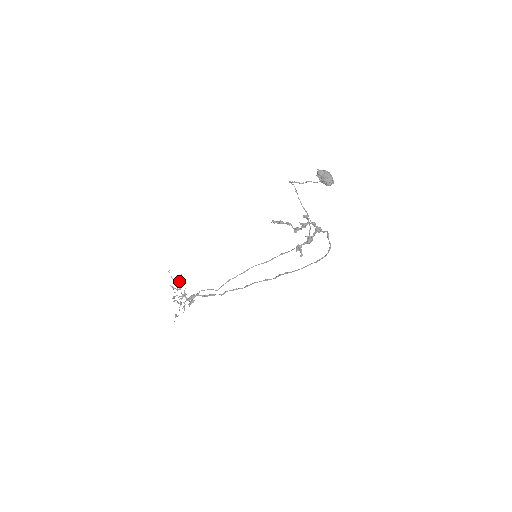
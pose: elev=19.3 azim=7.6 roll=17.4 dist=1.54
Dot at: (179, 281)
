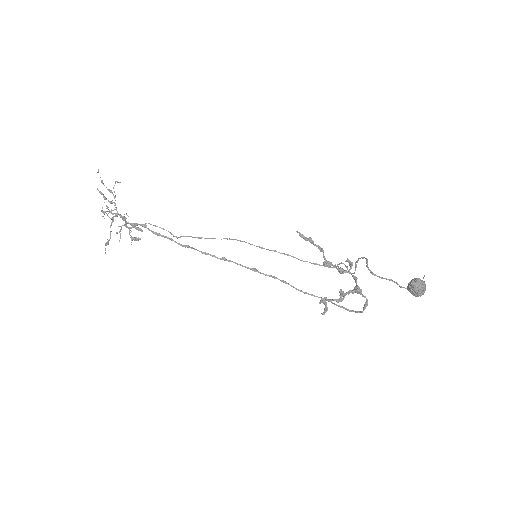
Dot at: occluded
